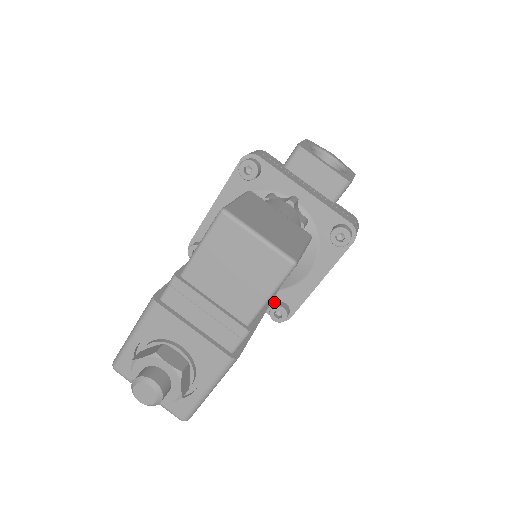
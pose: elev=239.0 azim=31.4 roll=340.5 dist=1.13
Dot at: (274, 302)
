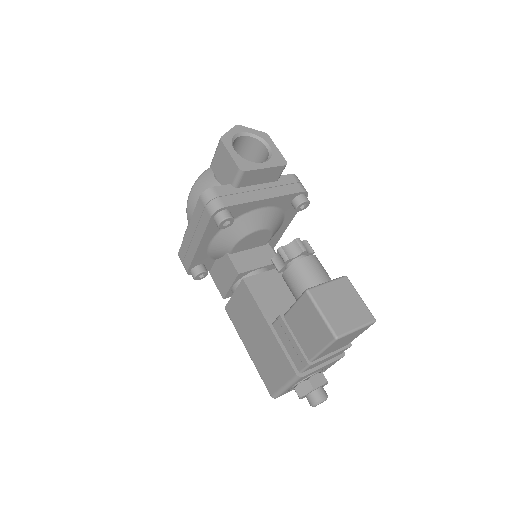
Dot at: occluded
